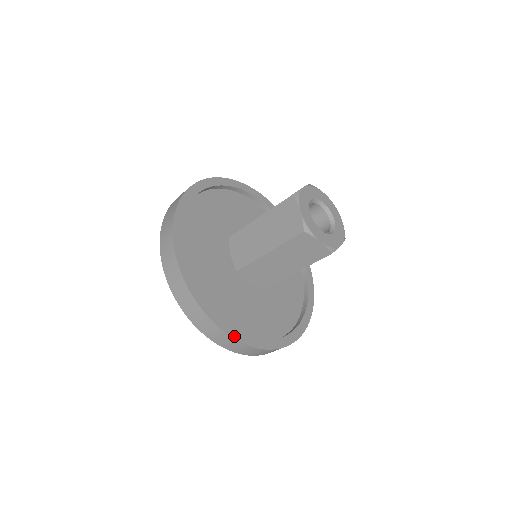
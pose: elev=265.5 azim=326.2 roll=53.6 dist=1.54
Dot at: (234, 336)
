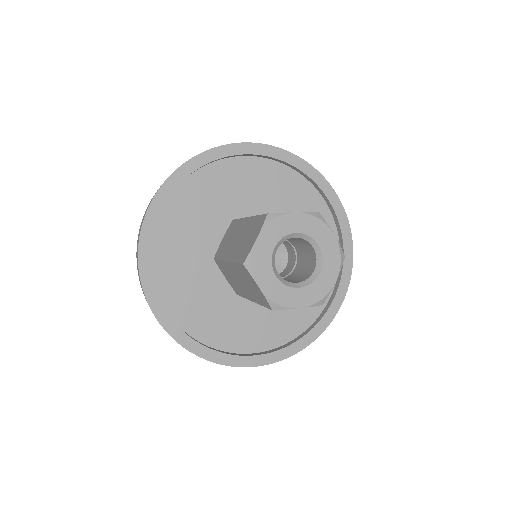
Dot at: (257, 364)
